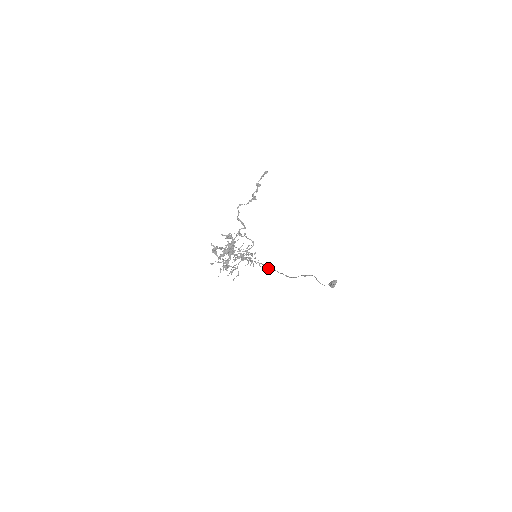
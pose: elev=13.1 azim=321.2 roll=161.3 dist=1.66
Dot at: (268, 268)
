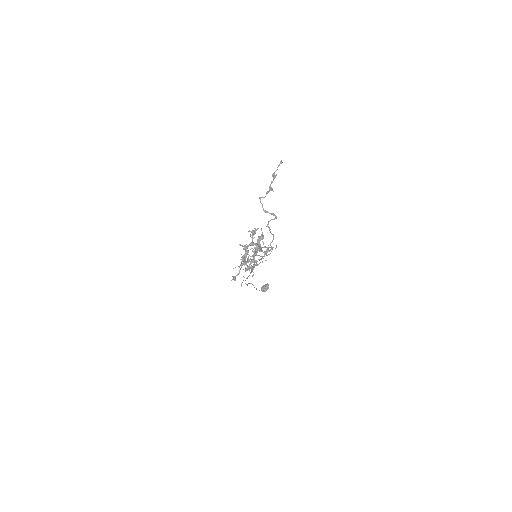
Dot at: (251, 272)
